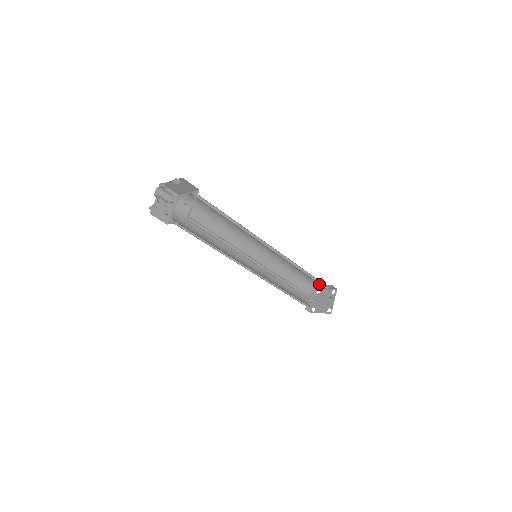
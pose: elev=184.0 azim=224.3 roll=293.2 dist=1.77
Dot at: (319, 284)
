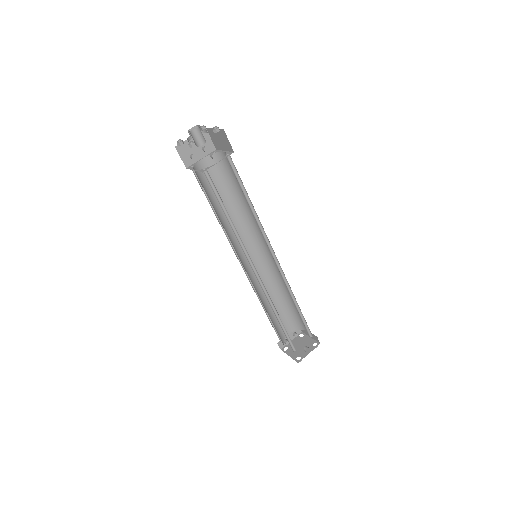
Dot at: occluded
